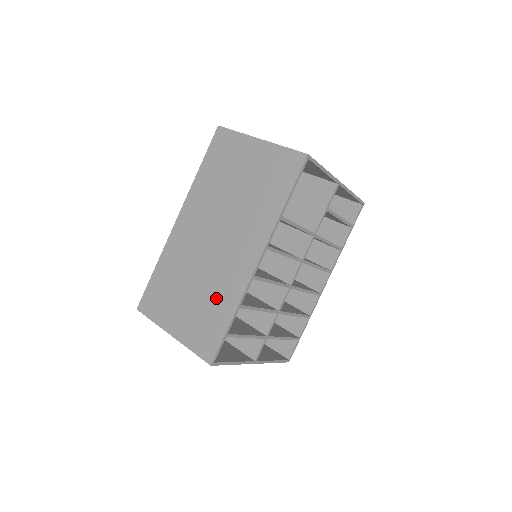
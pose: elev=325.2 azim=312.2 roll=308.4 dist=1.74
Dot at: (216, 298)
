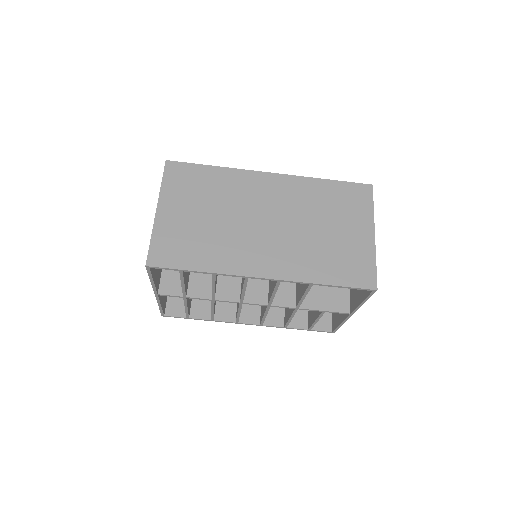
Dot at: (212, 246)
